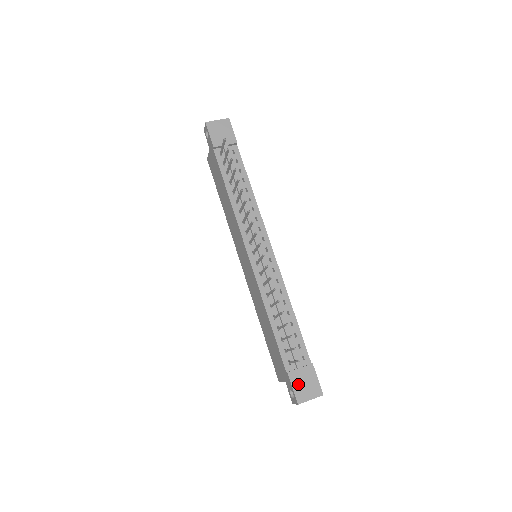
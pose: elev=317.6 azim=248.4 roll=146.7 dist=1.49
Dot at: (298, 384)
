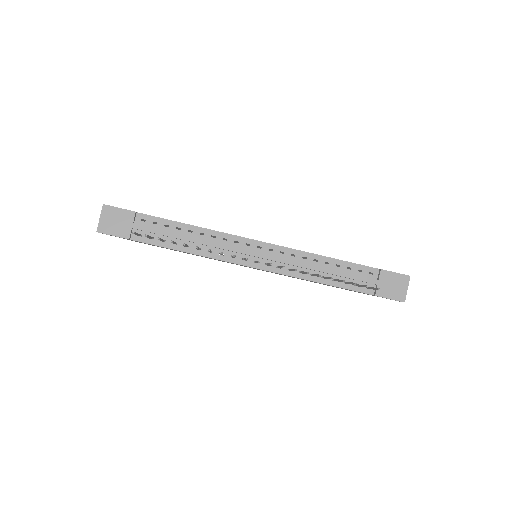
Dot at: (389, 292)
